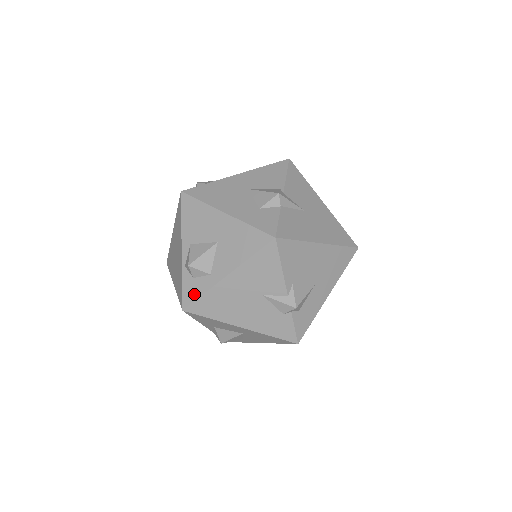
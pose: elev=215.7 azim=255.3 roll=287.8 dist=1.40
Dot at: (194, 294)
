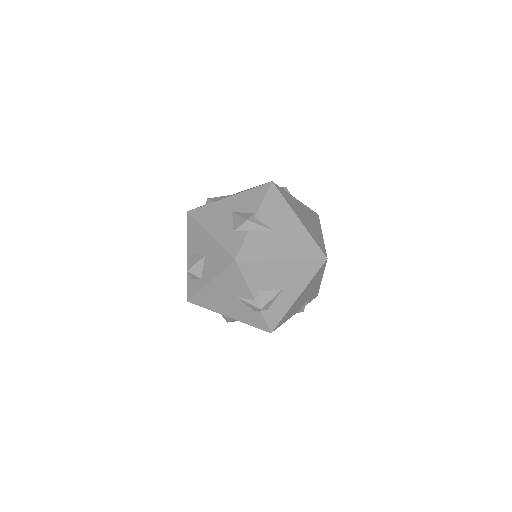
Dot at: (193, 291)
